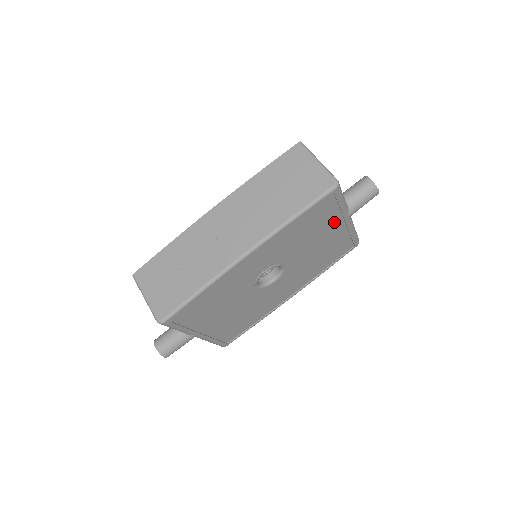
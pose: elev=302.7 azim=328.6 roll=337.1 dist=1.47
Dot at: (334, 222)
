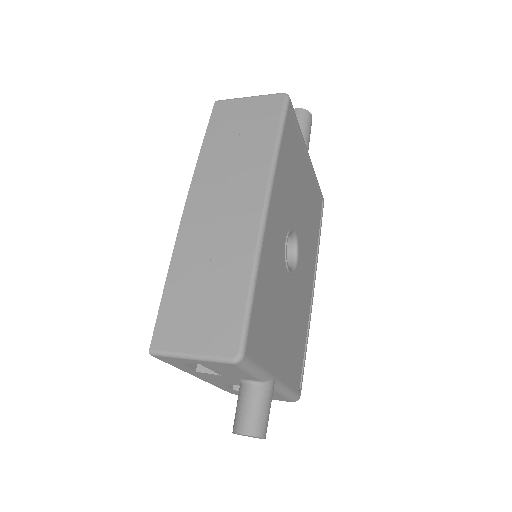
Dot at: (302, 159)
